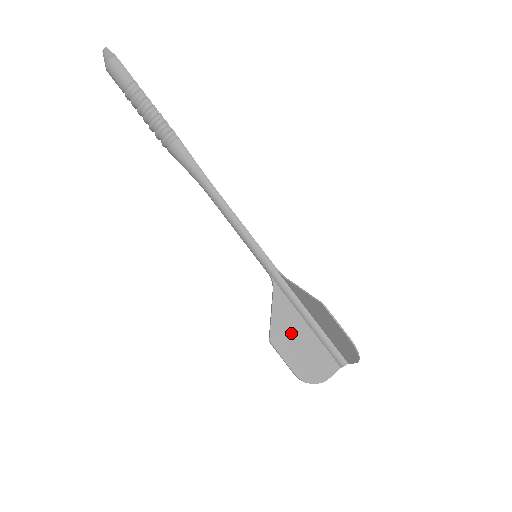
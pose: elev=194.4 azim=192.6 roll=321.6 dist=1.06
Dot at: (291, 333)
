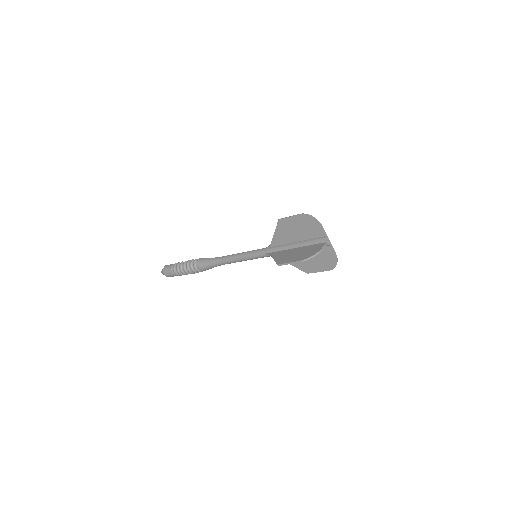
Dot at: (288, 255)
